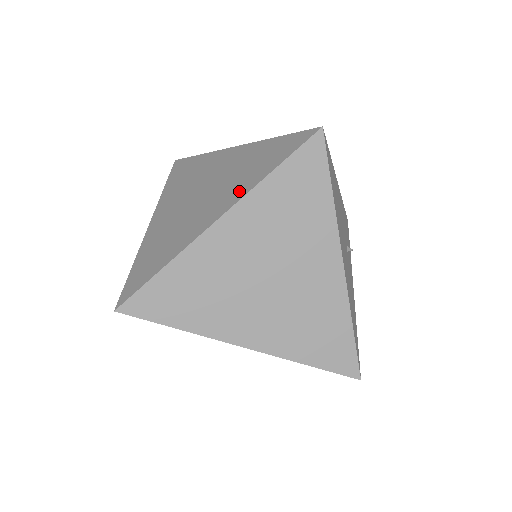
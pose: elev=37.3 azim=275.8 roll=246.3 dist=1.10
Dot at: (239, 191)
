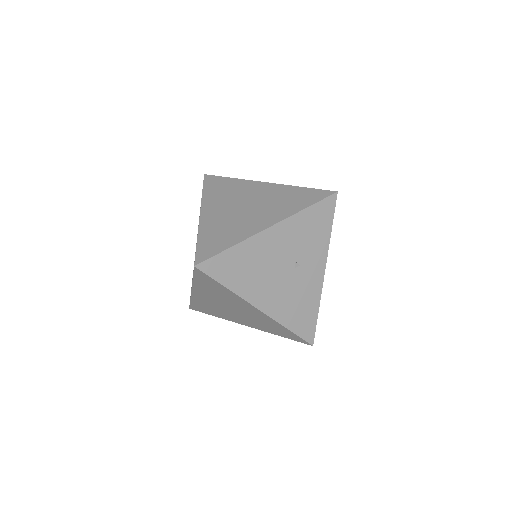
Dot at: occluded
